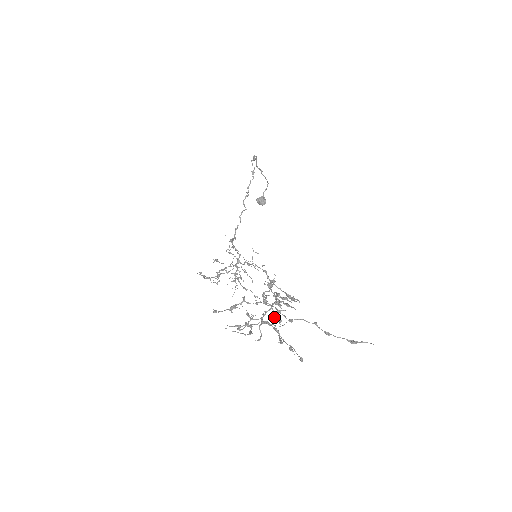
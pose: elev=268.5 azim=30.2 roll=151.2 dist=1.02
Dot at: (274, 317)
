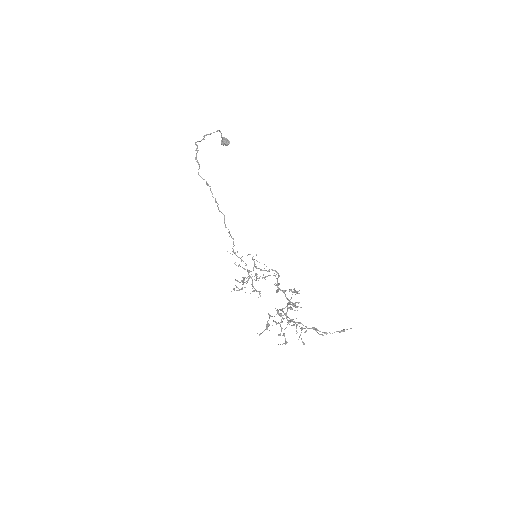
Dot at: (293, 304)
